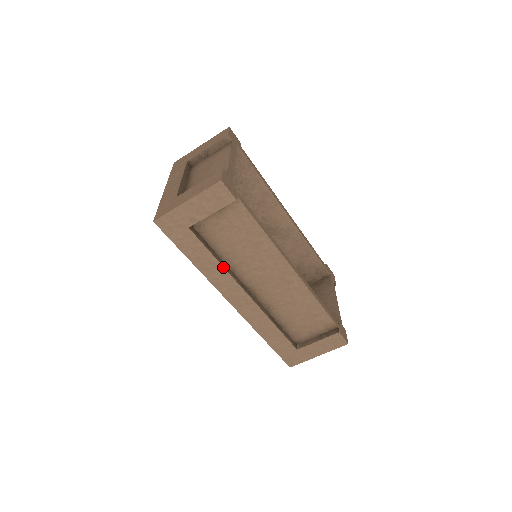
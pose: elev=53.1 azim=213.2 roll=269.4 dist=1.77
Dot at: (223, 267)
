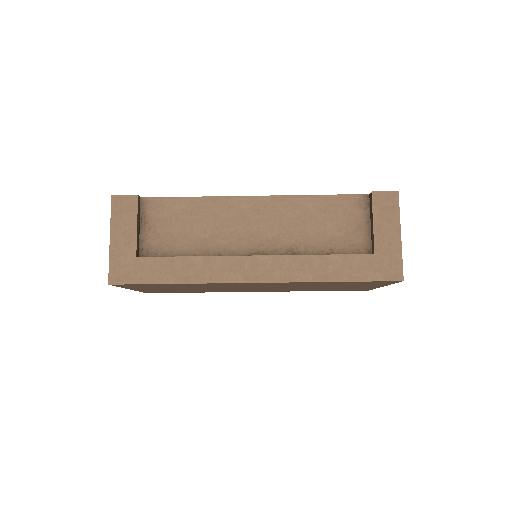
Dot at: (202, 257)
